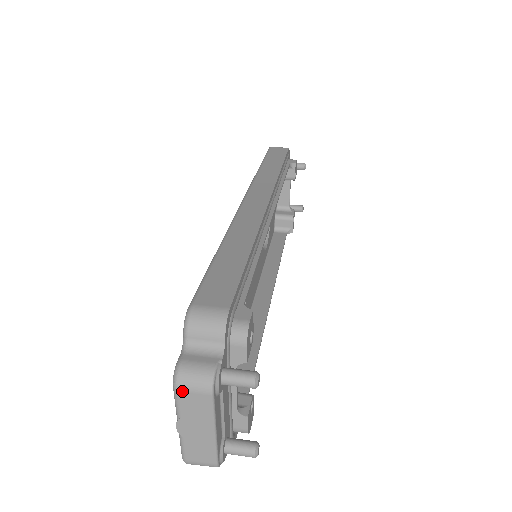
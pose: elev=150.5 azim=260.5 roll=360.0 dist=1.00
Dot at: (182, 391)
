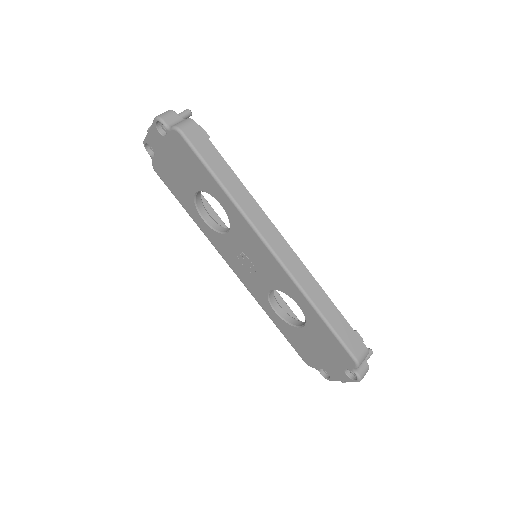
Dot at: occluded
